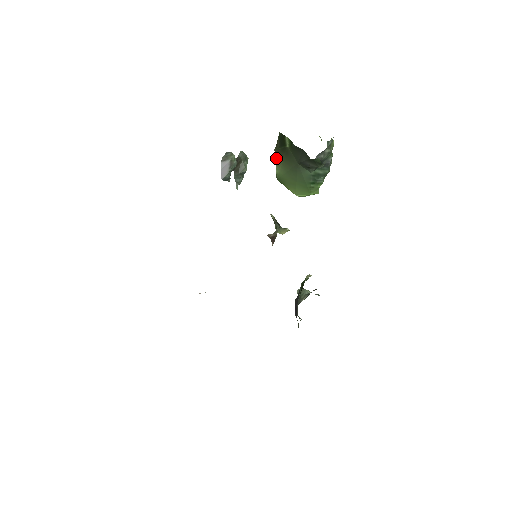
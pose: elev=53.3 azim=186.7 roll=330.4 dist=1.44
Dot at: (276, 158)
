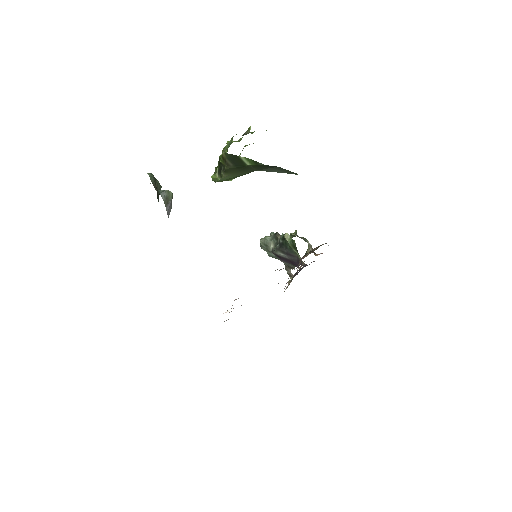
Dot at: (225, 174)
